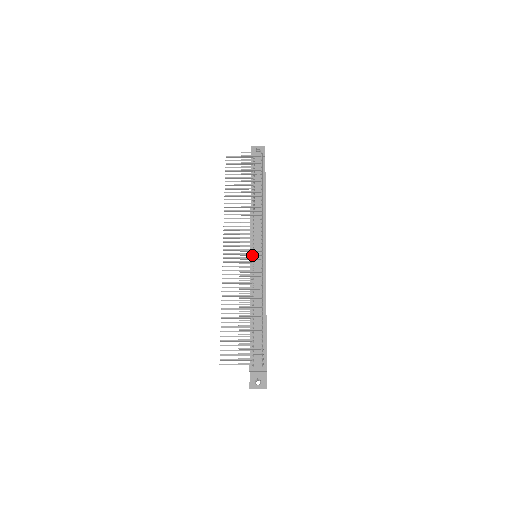
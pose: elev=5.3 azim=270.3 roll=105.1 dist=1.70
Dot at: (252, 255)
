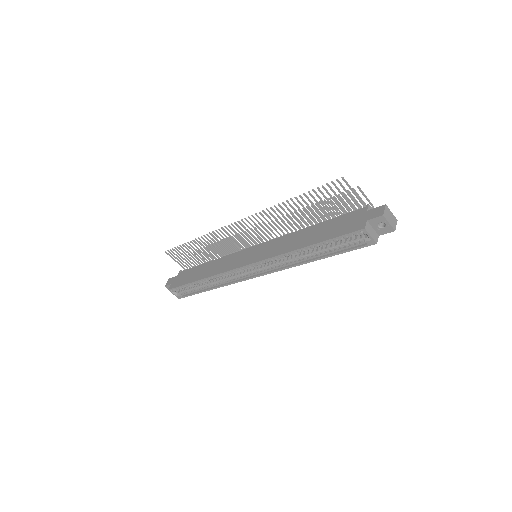
Dot at: occluded
